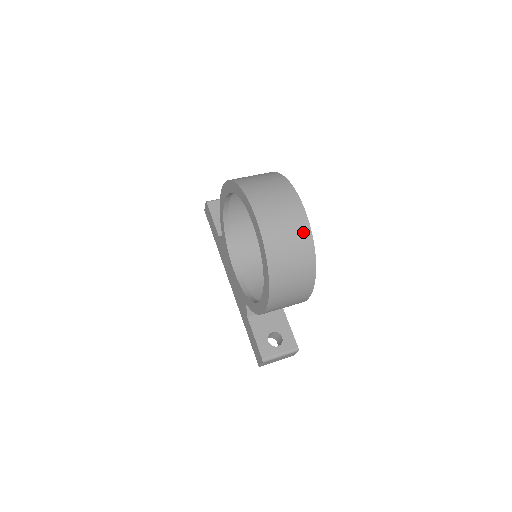
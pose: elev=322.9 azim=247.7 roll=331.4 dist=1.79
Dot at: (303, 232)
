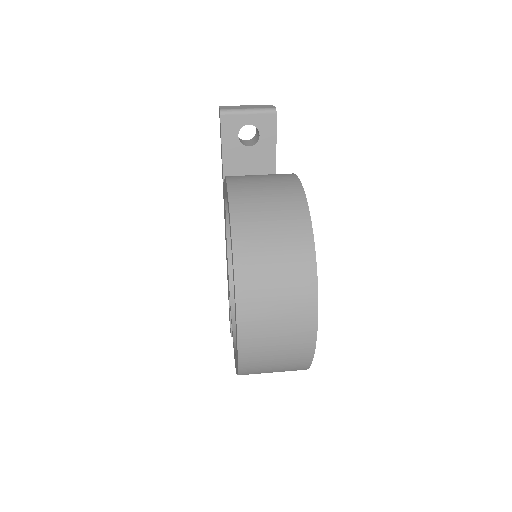
Dot at: (301, 357)
